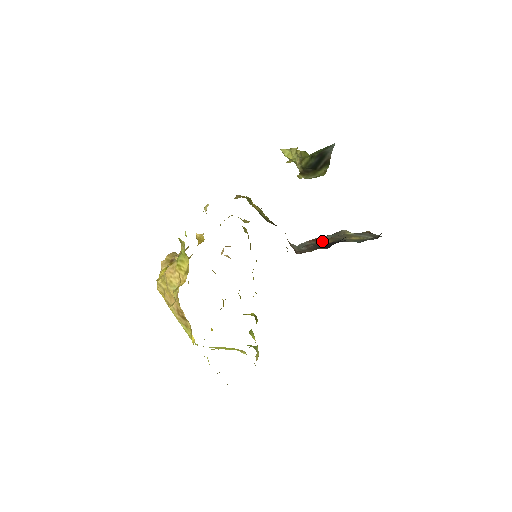
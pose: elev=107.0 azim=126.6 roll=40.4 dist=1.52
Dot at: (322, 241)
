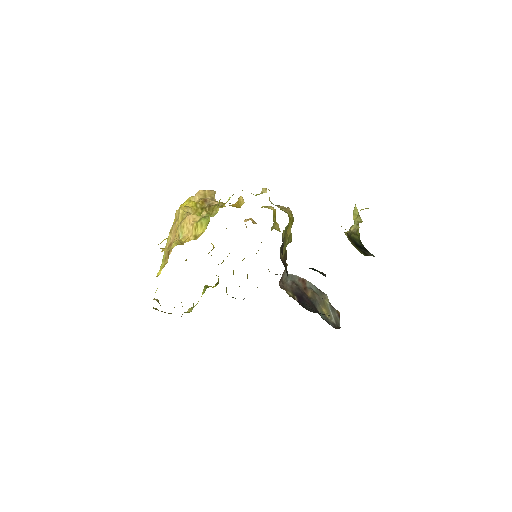
Dot at: (306, 288)
